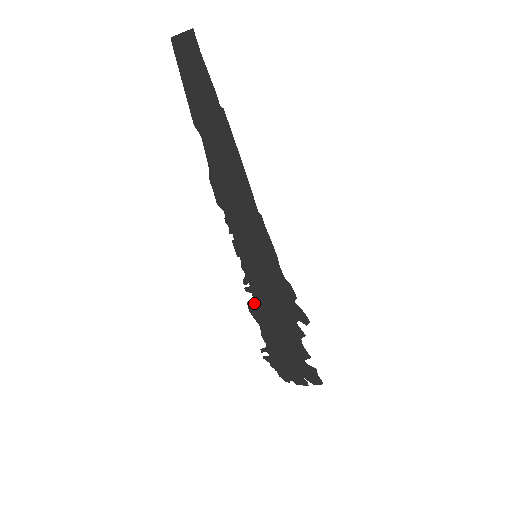
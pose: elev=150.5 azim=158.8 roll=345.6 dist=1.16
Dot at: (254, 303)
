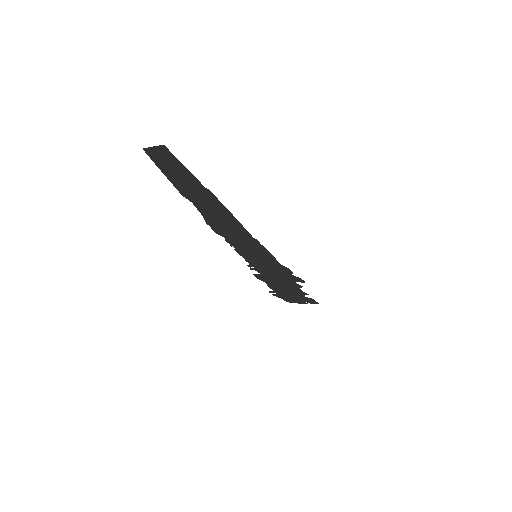
Dot at: (259, 274)
